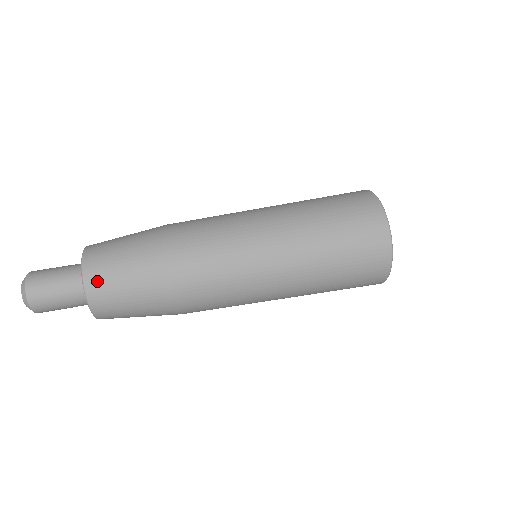
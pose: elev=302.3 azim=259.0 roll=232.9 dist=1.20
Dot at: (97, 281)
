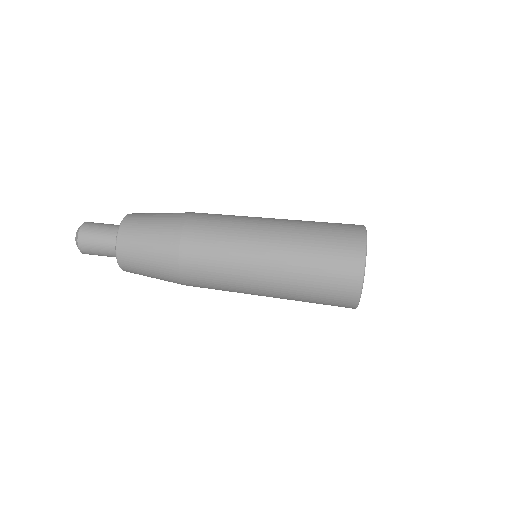
Dot at: (125, 250)
